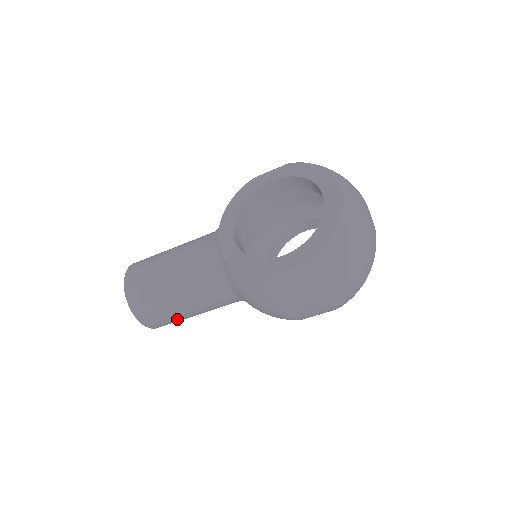
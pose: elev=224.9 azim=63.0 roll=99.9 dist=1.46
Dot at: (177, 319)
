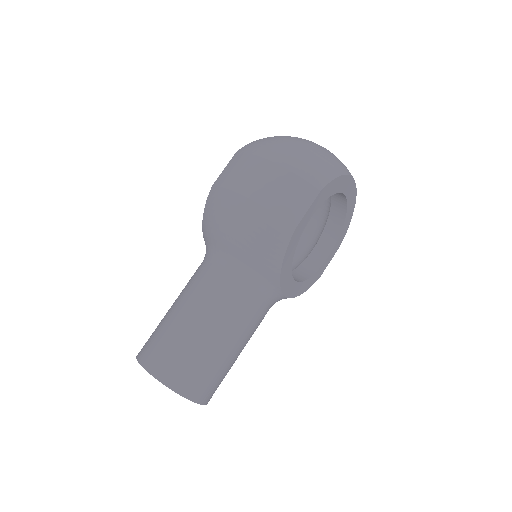
Dot at: (184, 345)
